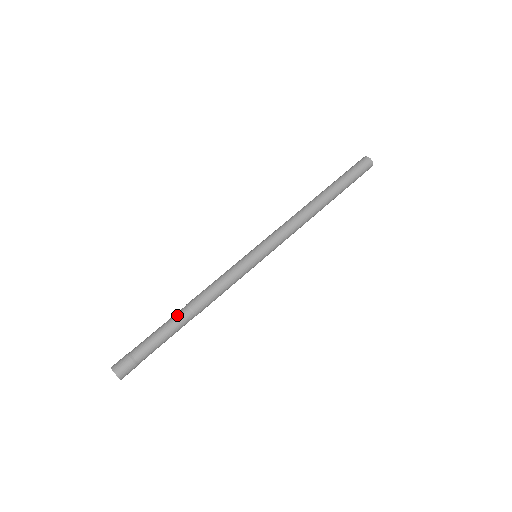
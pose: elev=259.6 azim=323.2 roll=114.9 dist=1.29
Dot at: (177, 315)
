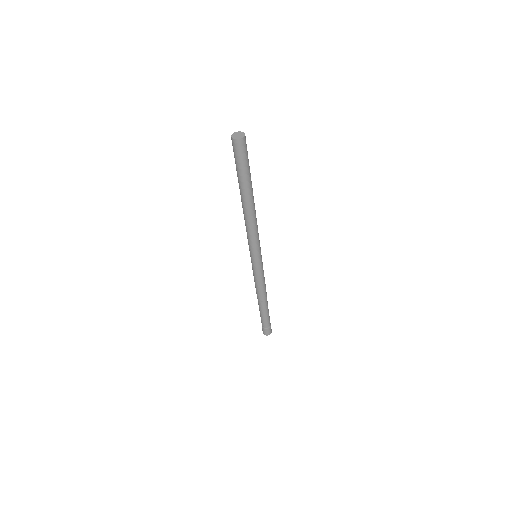
Dot at: (259, 306)
